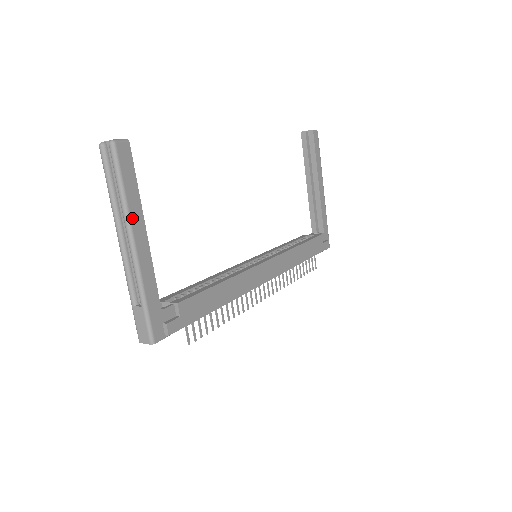
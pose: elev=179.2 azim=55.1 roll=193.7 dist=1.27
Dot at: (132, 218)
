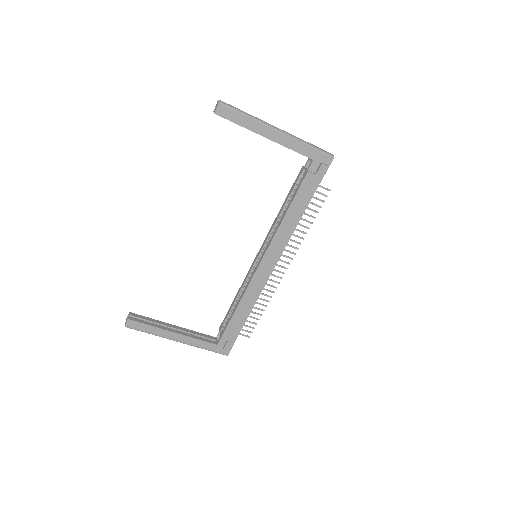
Dot at: (165, 336)
